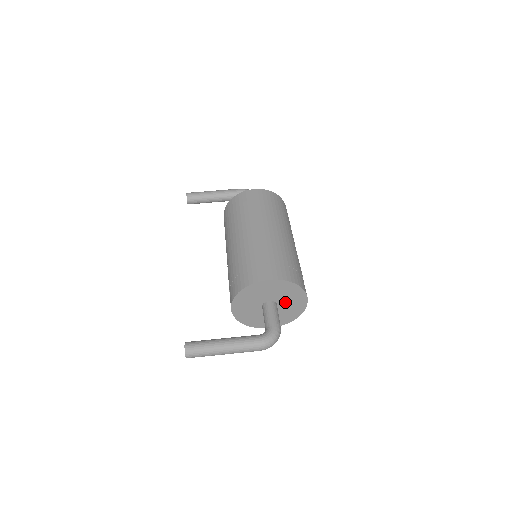
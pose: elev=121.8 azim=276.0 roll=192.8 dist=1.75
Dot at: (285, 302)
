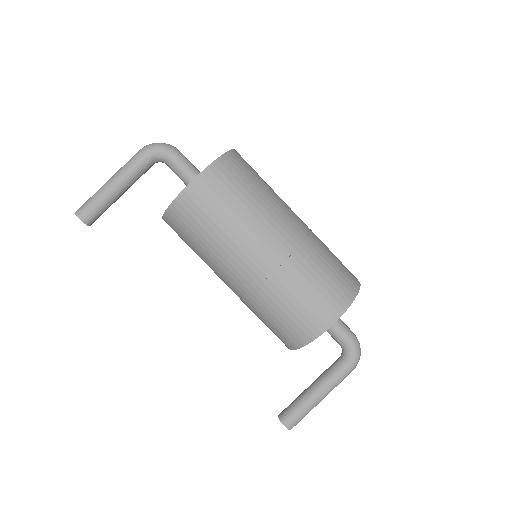
Dot at: occluded
